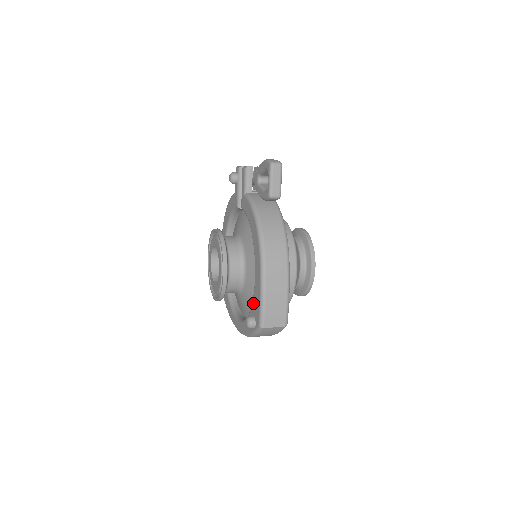
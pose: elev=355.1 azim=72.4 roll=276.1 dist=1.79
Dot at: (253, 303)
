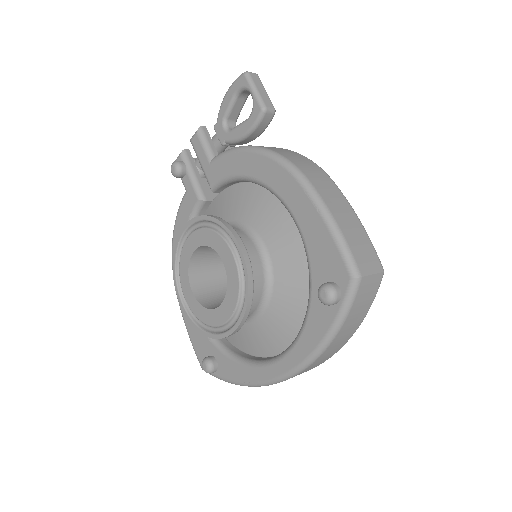
Dot at: (314, 265)
